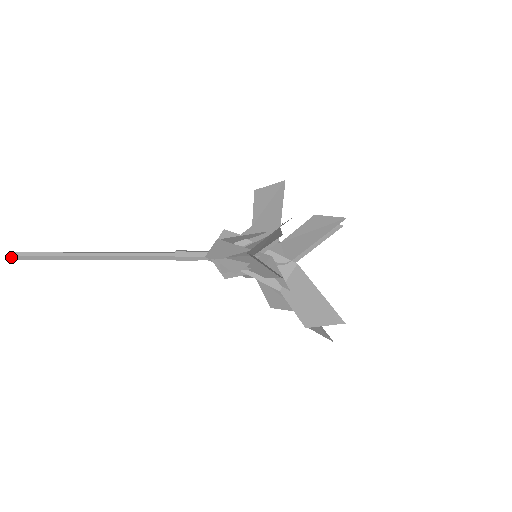
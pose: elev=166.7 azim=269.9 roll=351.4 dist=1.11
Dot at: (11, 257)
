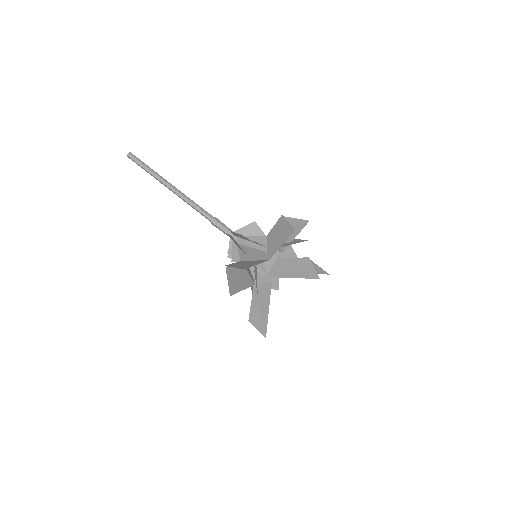
Dot at: (127, 155)
